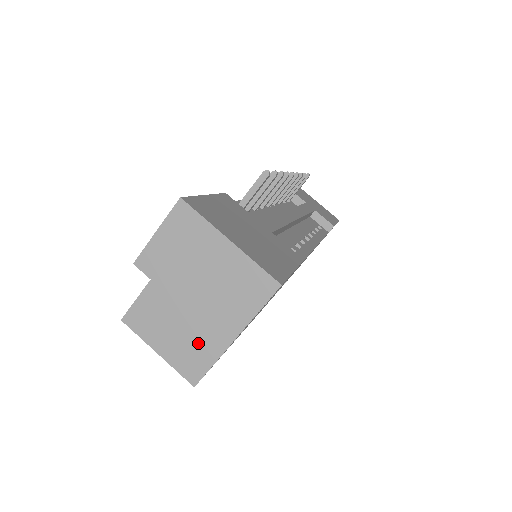
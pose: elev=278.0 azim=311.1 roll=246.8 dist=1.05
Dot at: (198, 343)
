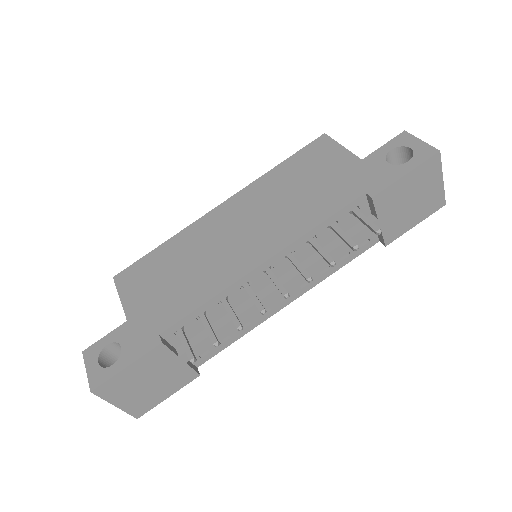
Dot at: occluded
